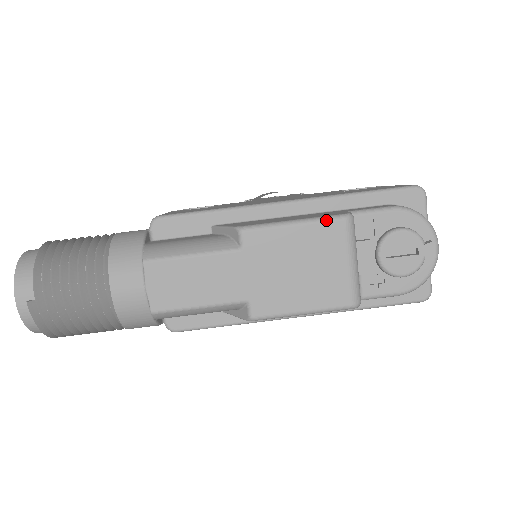
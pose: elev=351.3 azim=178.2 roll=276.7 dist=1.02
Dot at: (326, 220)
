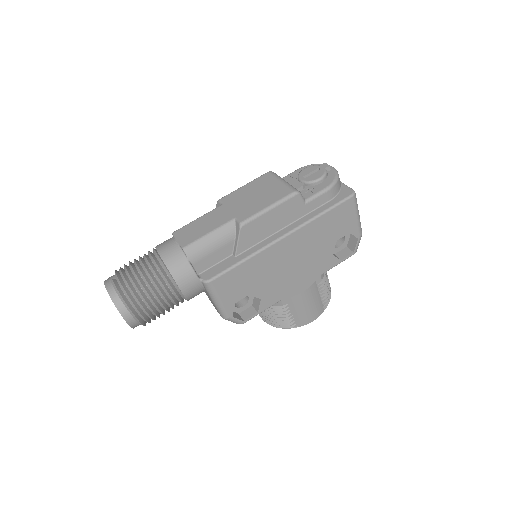
Dot at: (259, 177)
